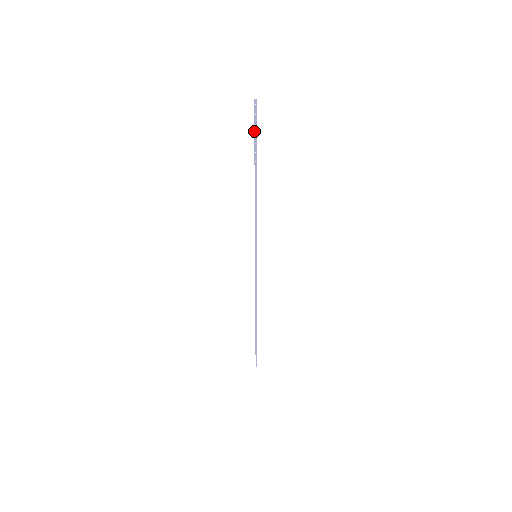
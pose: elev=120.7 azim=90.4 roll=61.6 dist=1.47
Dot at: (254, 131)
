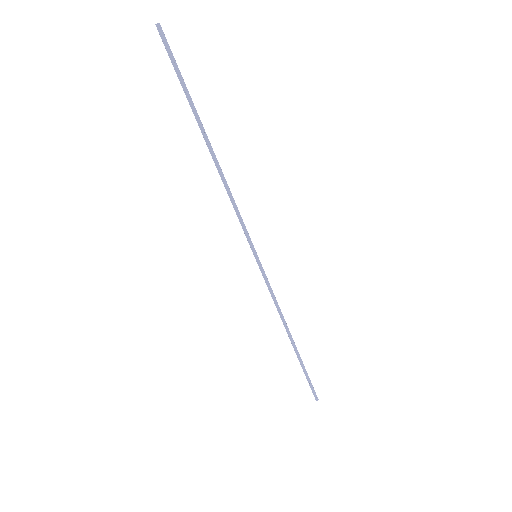
Dot at: (177, 74)
